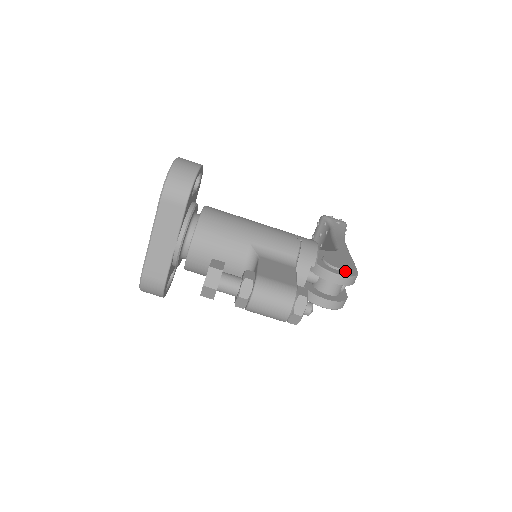
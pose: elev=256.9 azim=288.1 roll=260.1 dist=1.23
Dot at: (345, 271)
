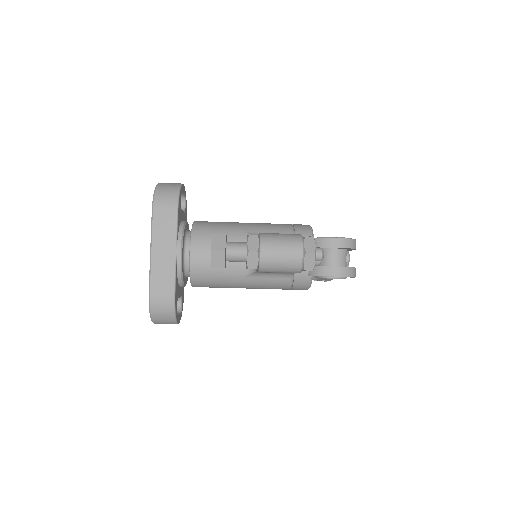
Dot at: occluded
